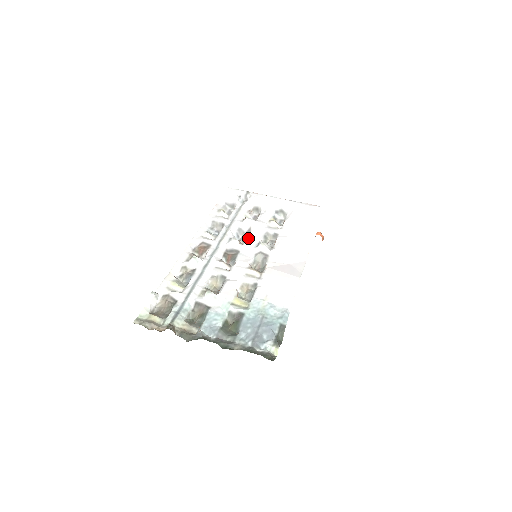
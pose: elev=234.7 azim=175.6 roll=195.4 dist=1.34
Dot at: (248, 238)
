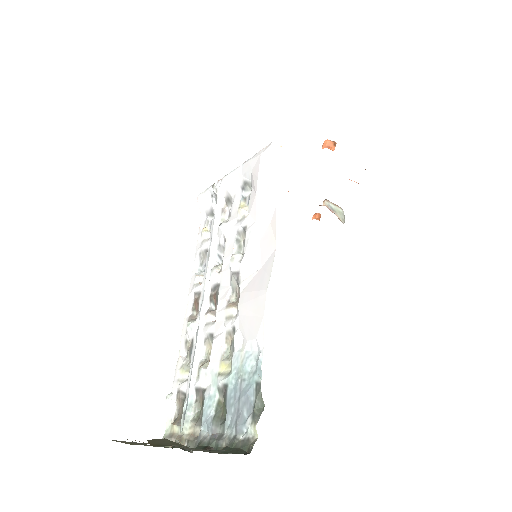
Dot at: (223, 257)
